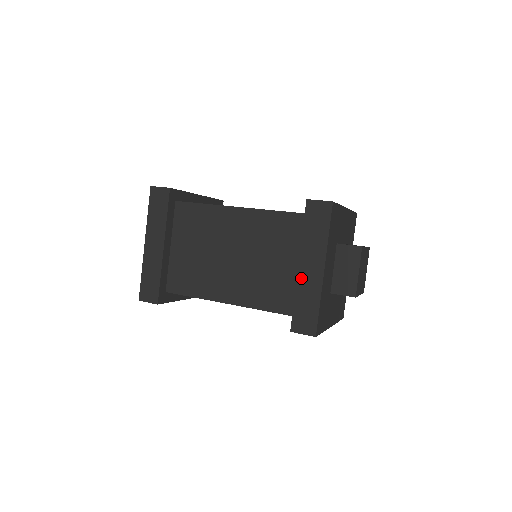
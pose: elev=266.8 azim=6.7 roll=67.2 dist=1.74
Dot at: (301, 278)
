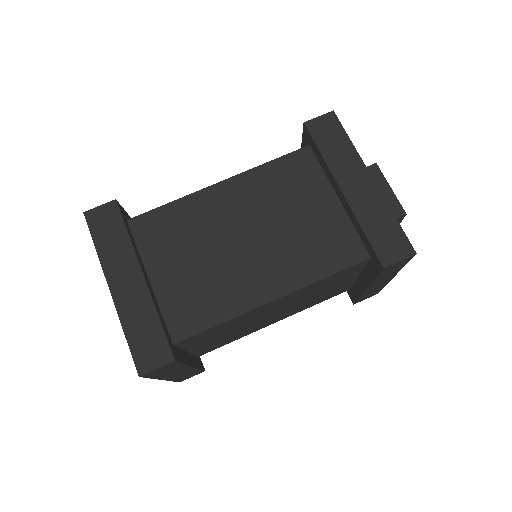
Dot at: (354, 201)
